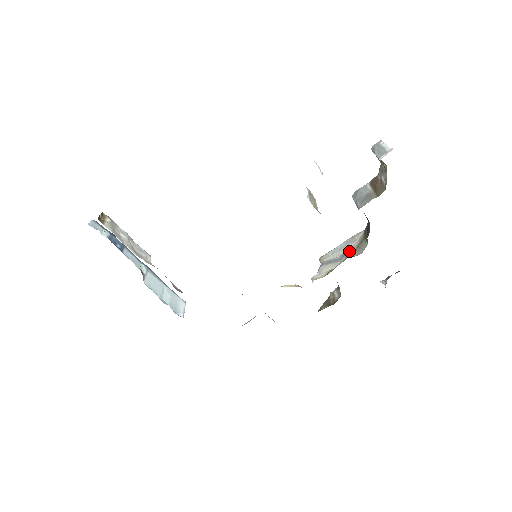
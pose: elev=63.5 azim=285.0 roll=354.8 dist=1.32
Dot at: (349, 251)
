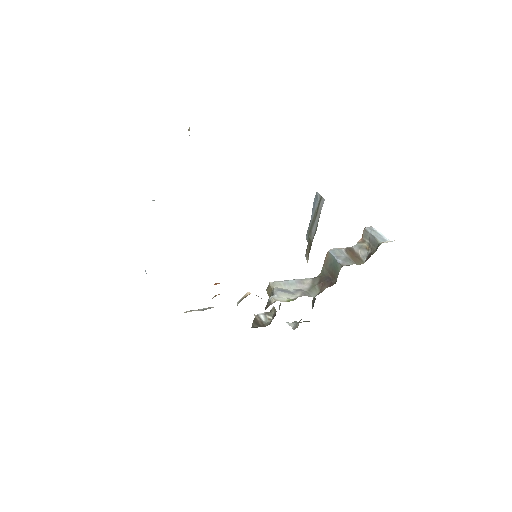
Dot at: (302, 290)
